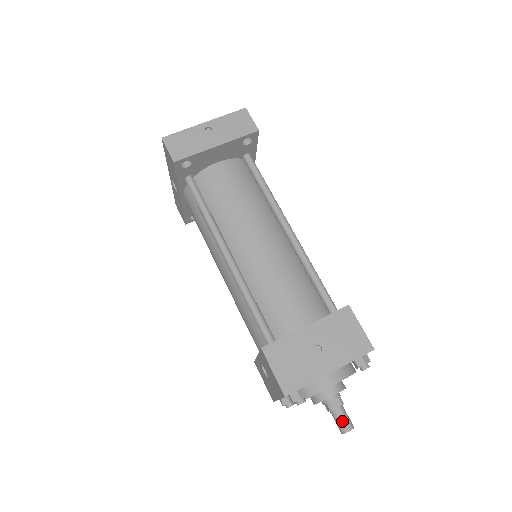
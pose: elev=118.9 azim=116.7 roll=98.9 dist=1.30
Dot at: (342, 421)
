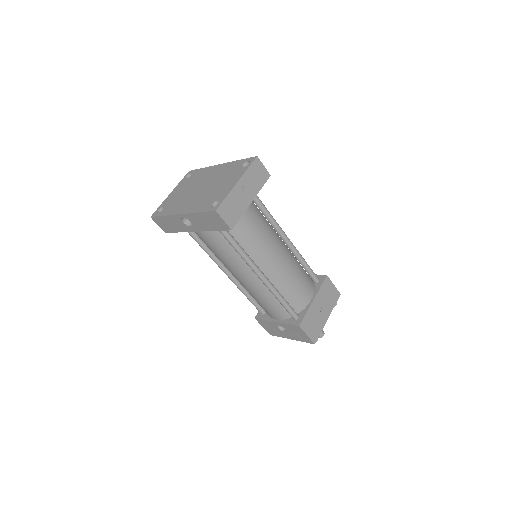
Dot at: occluded
